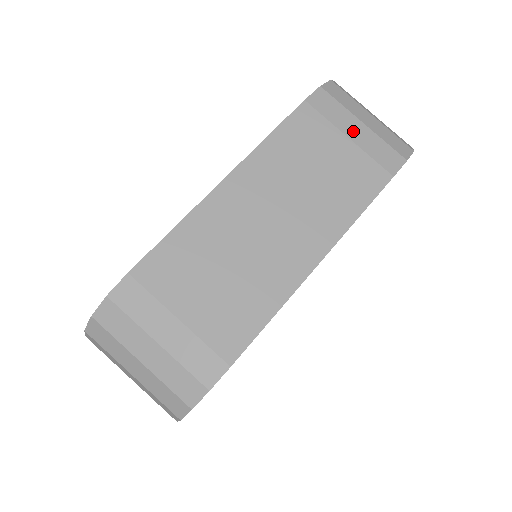
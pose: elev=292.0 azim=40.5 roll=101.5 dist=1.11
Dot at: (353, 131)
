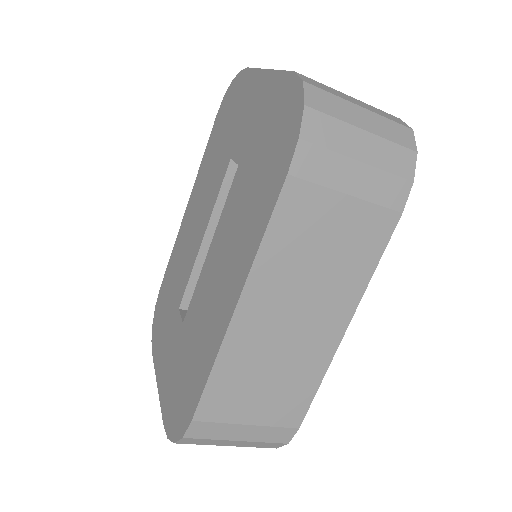
Dot at: (351, 182)
